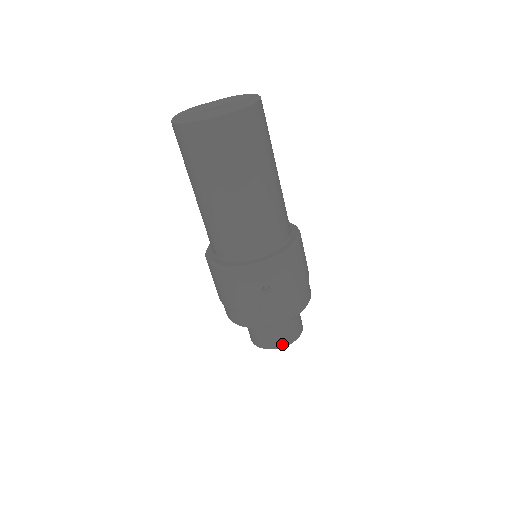
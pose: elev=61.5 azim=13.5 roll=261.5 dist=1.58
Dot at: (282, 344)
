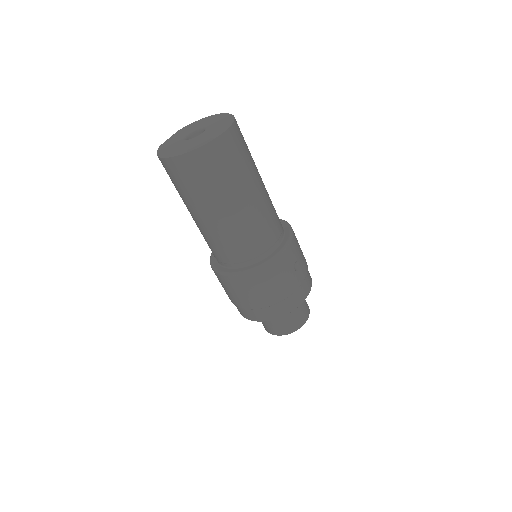
Dot at: (307, 316)
